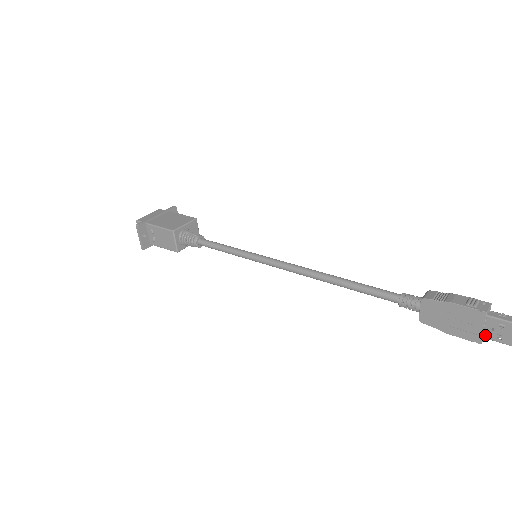
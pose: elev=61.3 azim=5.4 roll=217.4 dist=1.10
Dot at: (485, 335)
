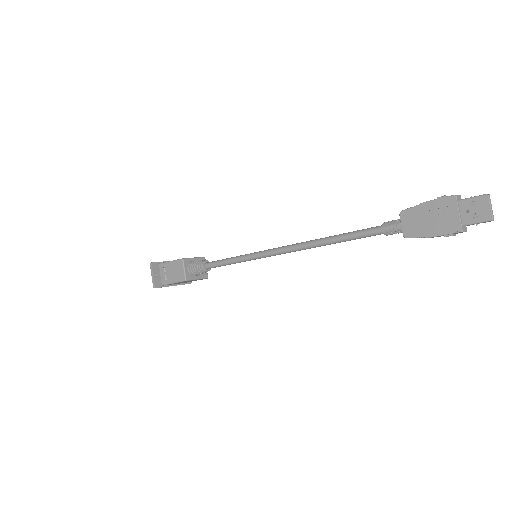
Dot at: (463, 222)
